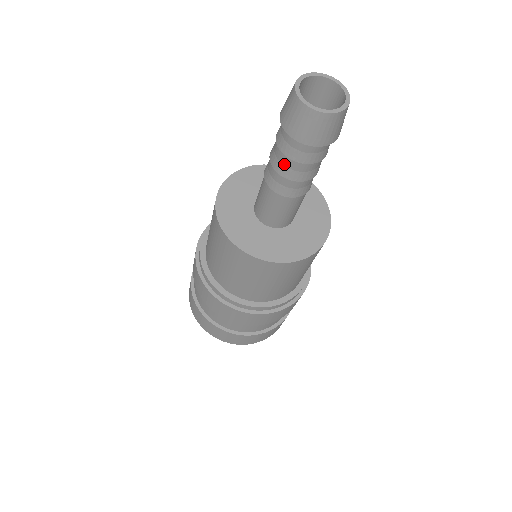
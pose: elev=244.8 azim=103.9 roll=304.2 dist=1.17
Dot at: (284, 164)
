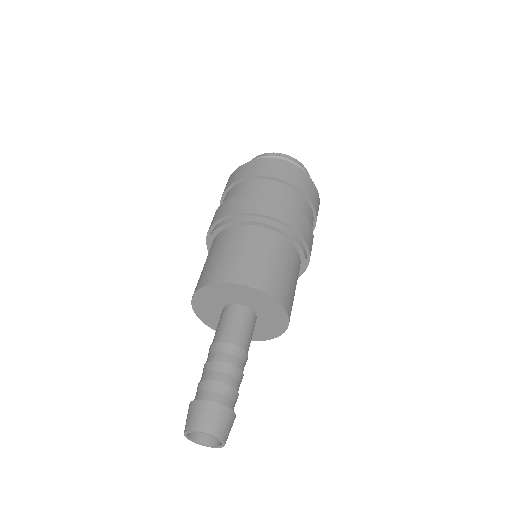
Dot at: occluded
